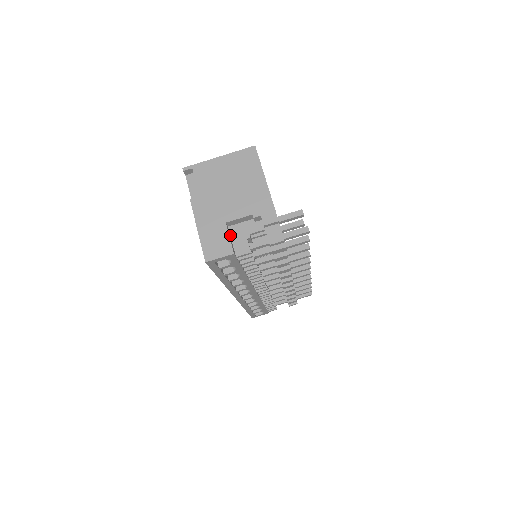
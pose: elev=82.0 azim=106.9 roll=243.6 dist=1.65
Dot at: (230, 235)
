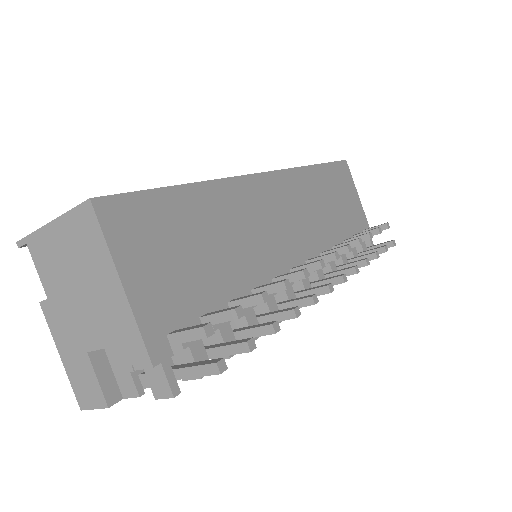
Dot at: (108, 361)
